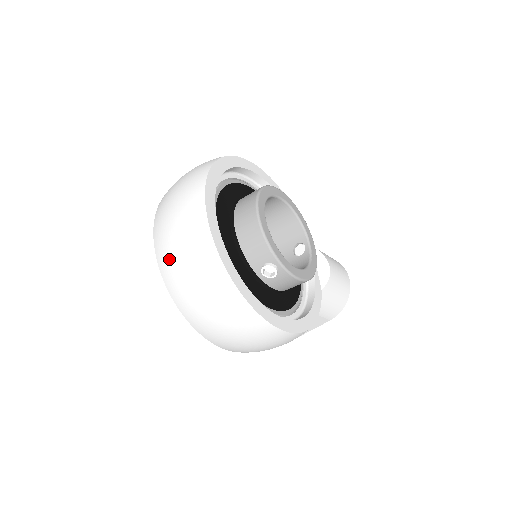
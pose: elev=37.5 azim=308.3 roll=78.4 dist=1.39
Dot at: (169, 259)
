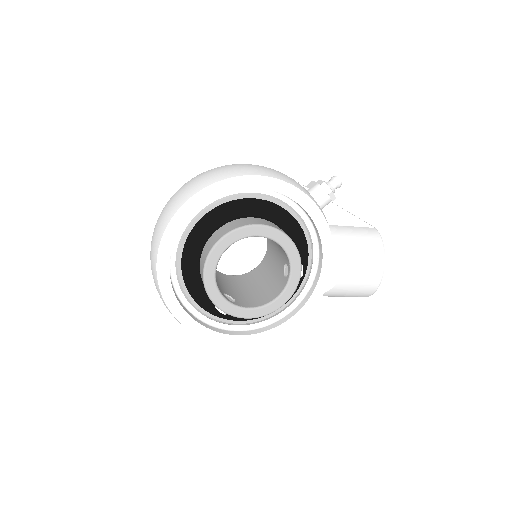
Dot at: occluded
